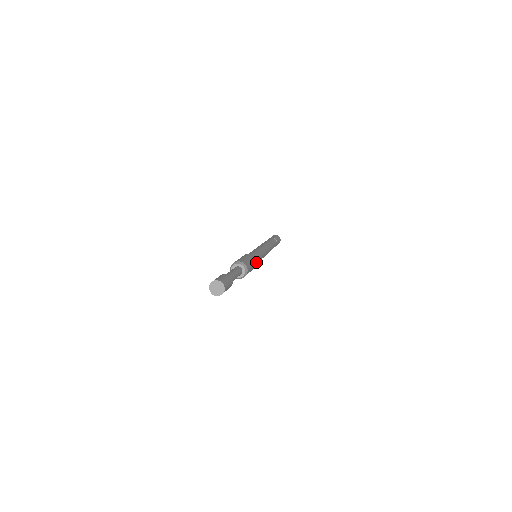
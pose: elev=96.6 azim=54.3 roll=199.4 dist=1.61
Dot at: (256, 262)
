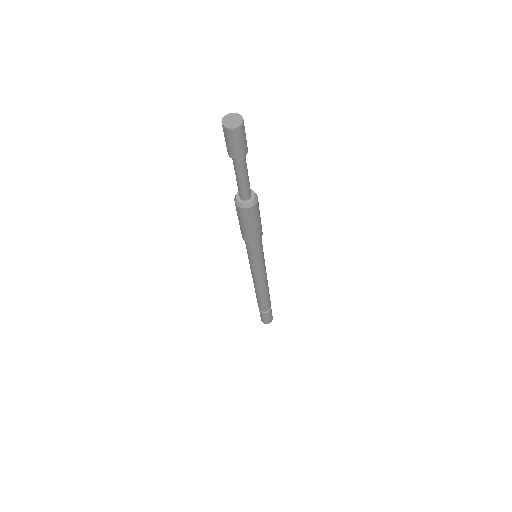
Dot at: occluded
